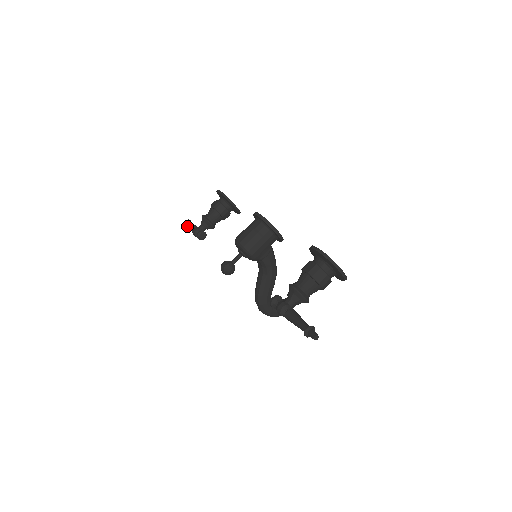
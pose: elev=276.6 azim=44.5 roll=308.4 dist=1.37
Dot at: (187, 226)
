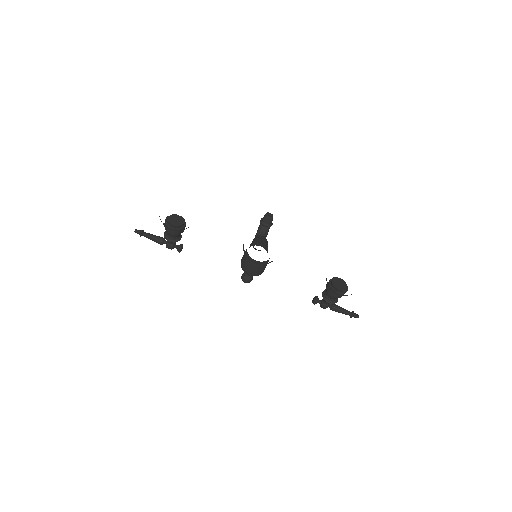
Dot at: (142, 234)
